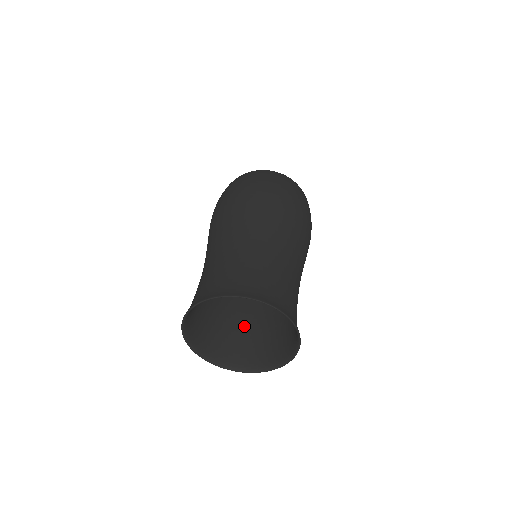
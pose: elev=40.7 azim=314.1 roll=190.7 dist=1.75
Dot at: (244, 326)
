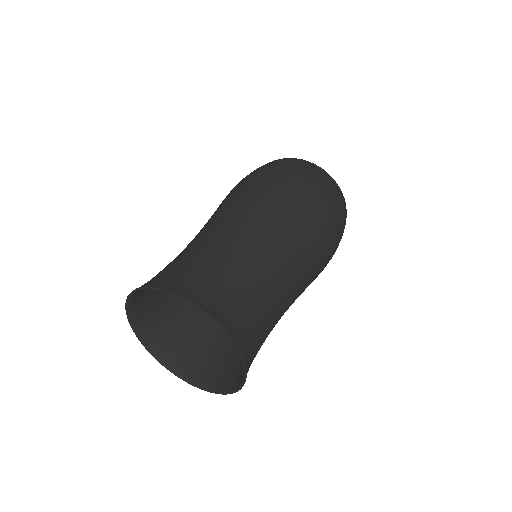
Dot at: (218, 333)
